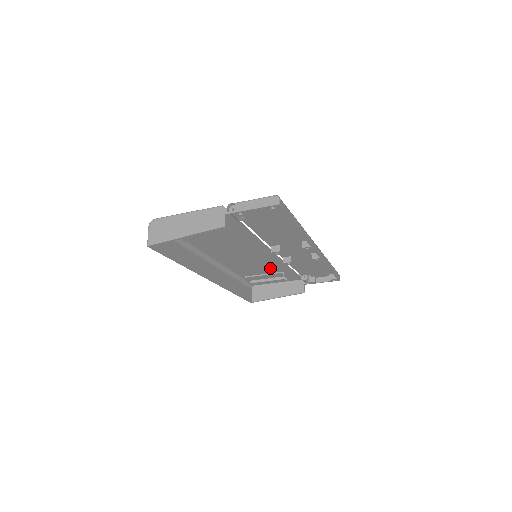
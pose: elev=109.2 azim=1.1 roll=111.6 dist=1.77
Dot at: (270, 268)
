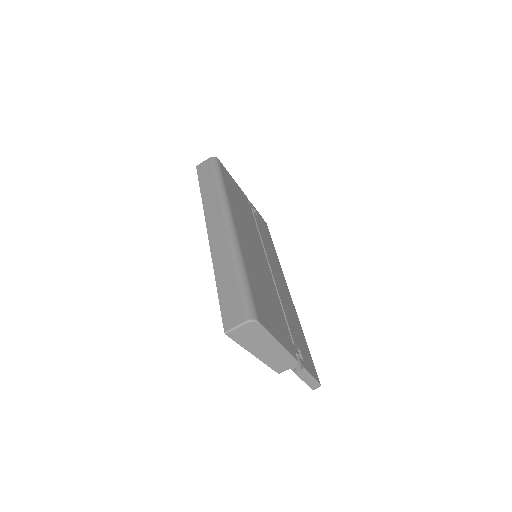
Dot at: occluded
